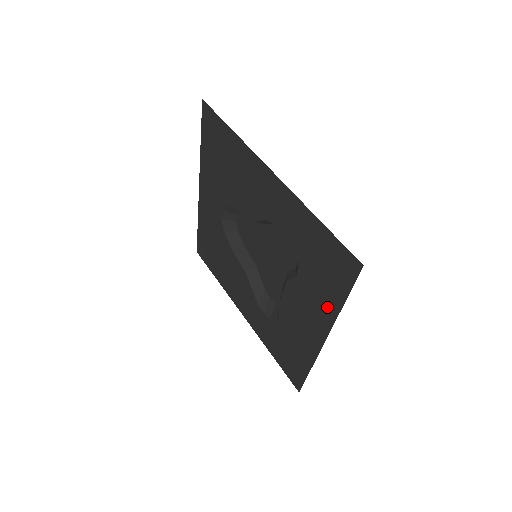
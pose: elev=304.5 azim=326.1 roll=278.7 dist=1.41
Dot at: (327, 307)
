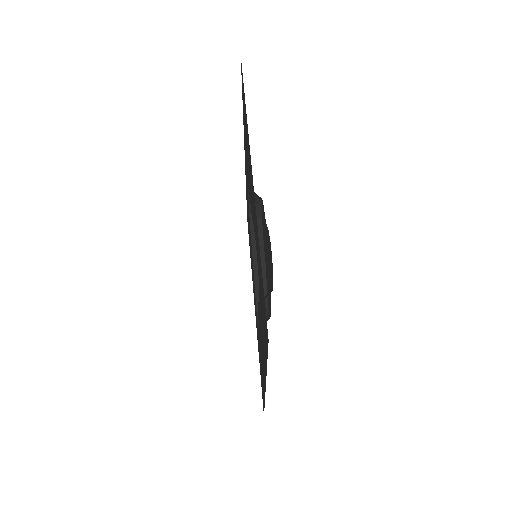
Dot at: (264, 356)
